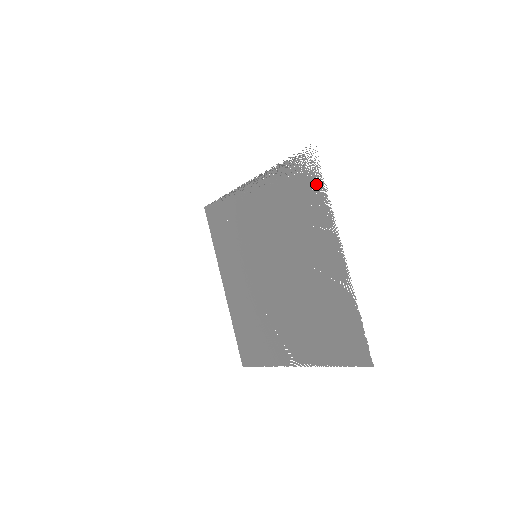
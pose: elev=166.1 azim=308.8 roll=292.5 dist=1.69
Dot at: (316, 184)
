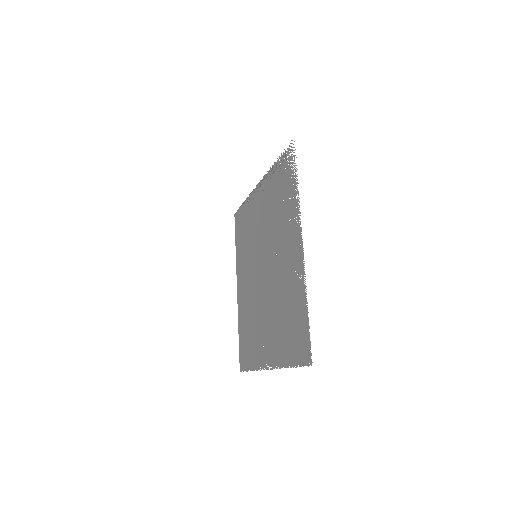
Dot at: (292, 177)
